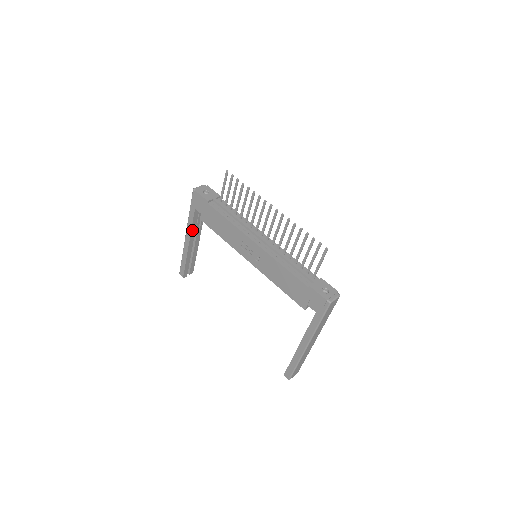
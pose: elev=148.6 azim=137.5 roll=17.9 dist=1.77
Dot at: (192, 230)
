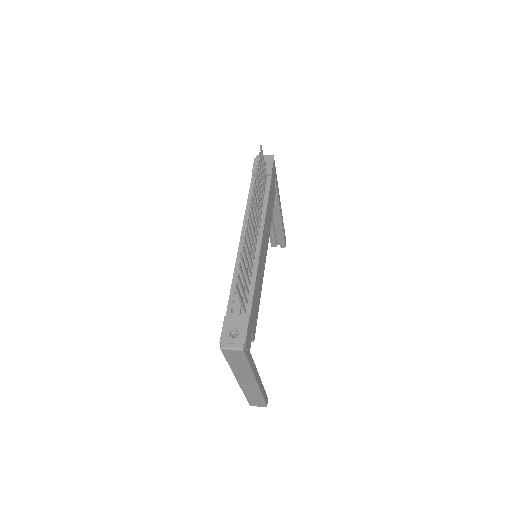
Dot at: occluded
